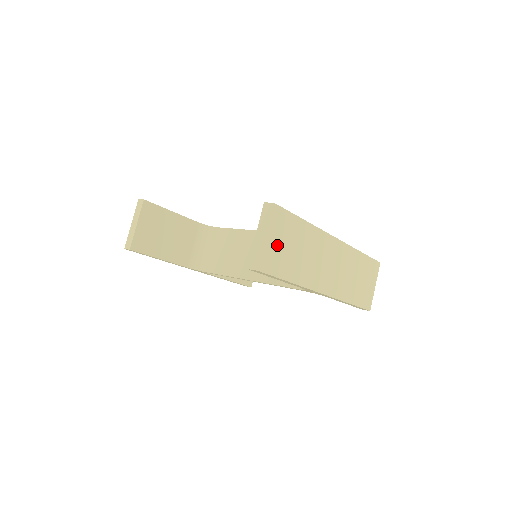
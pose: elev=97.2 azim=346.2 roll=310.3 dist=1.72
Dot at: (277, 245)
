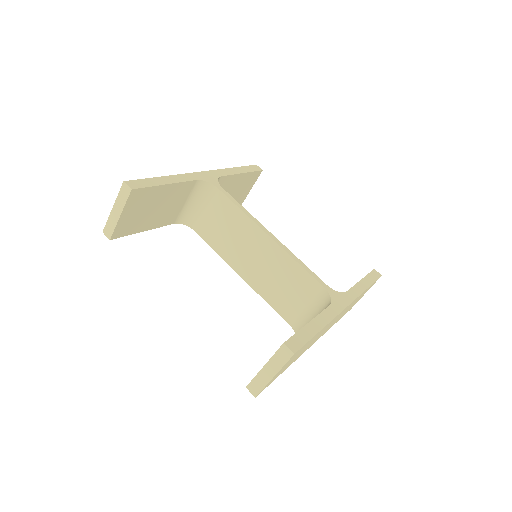
Dot at: occluded
